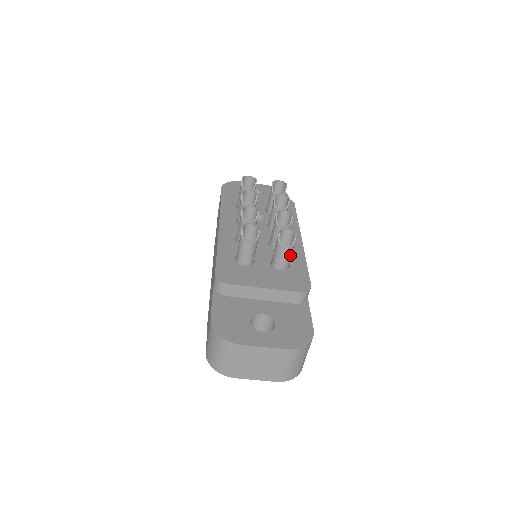
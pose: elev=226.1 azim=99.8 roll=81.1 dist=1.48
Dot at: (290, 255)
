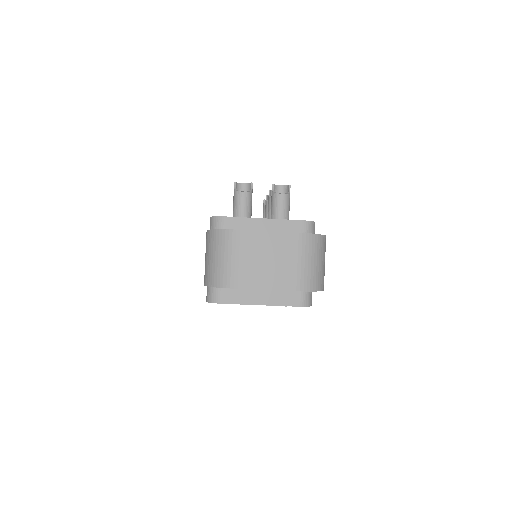
Dot at: (288, 206)
